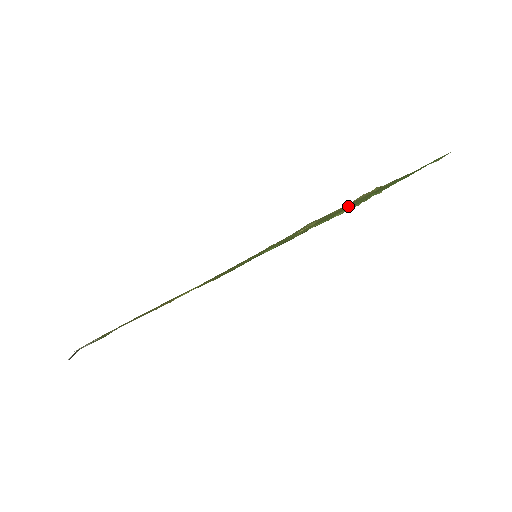
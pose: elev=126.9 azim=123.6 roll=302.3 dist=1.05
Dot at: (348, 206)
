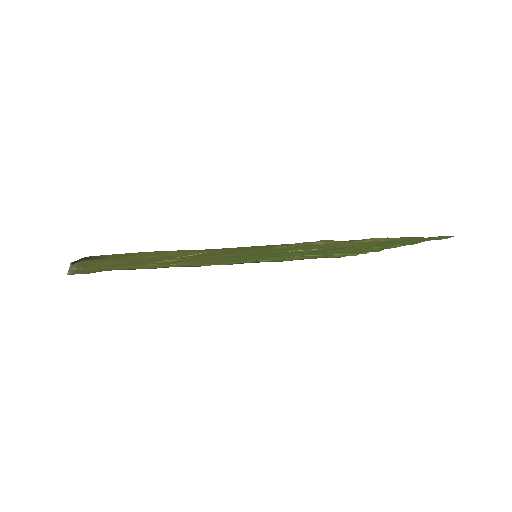
Dot at: (352, 246)
